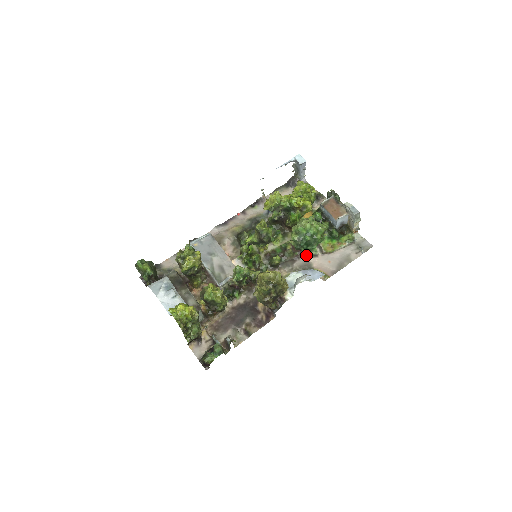
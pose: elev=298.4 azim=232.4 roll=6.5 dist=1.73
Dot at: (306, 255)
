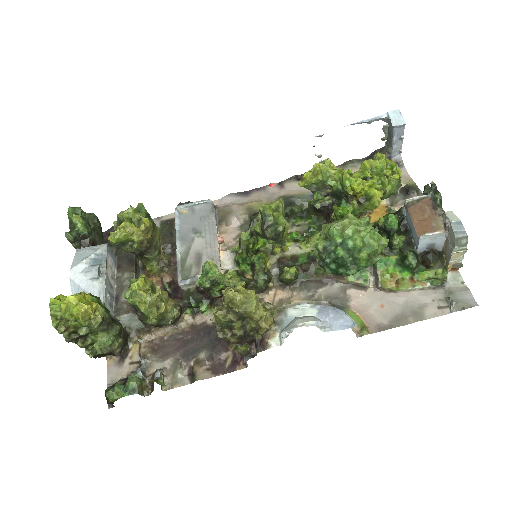
Dot at: (346, 281)
